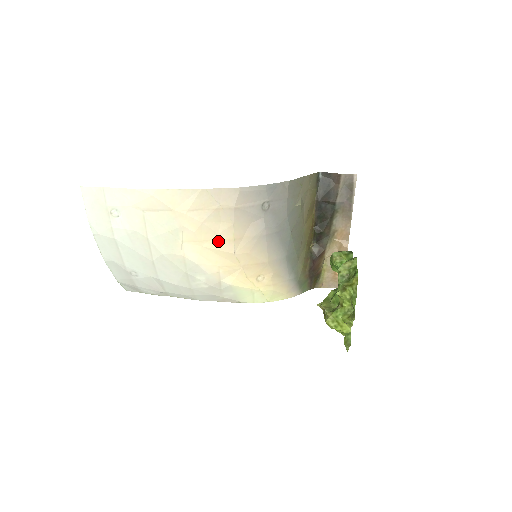
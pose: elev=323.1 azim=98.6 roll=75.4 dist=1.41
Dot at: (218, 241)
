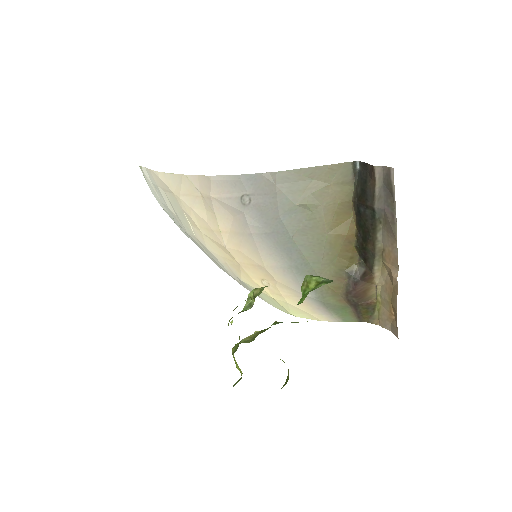
Dot at: (210, 230)
